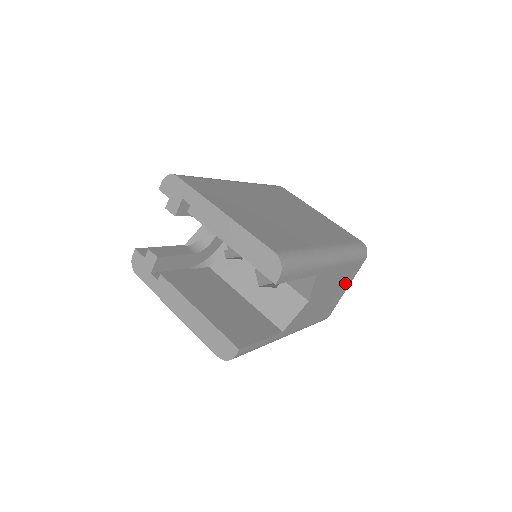
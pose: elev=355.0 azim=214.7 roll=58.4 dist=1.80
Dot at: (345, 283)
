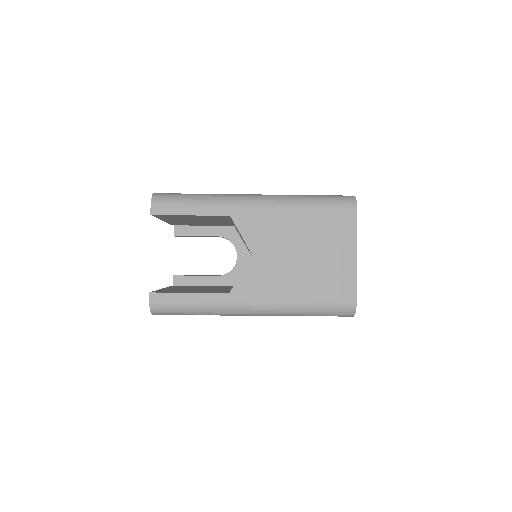
Dot at: (338, 244)
